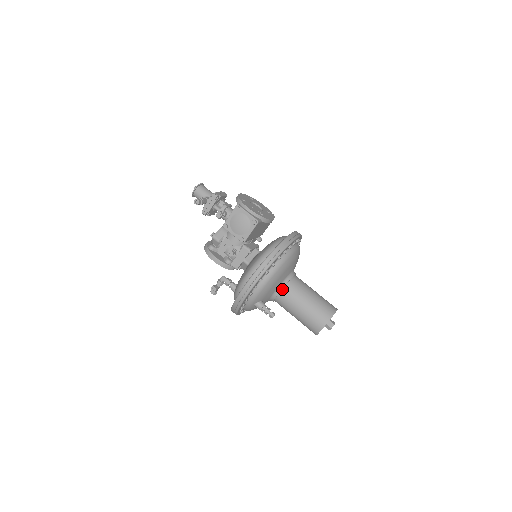
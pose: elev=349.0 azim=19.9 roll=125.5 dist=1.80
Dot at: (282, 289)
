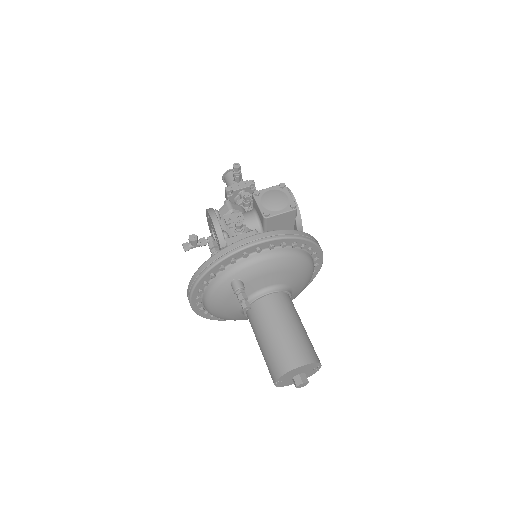
Dot at: (273, 293)
